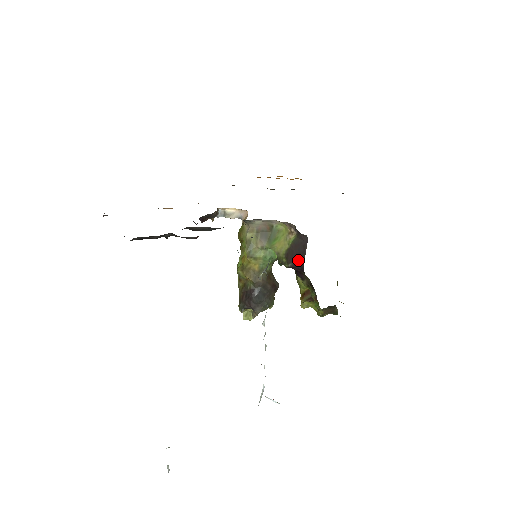
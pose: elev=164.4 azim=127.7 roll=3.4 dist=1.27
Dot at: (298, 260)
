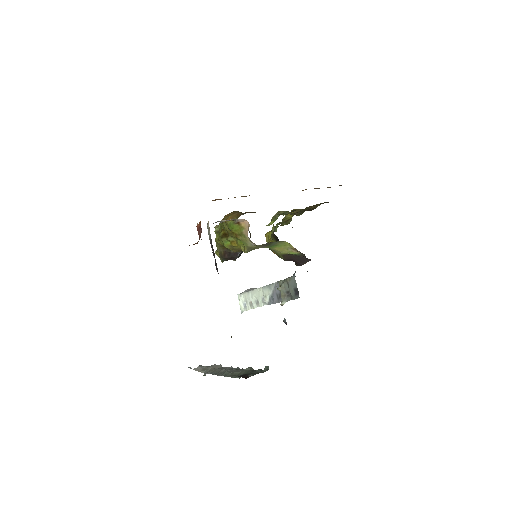
Dot at: (295, 261)
